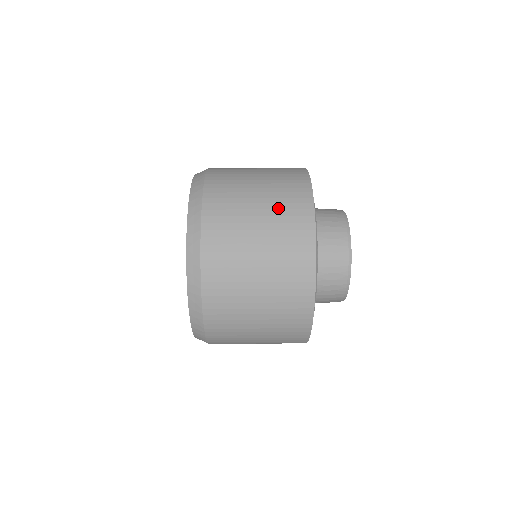
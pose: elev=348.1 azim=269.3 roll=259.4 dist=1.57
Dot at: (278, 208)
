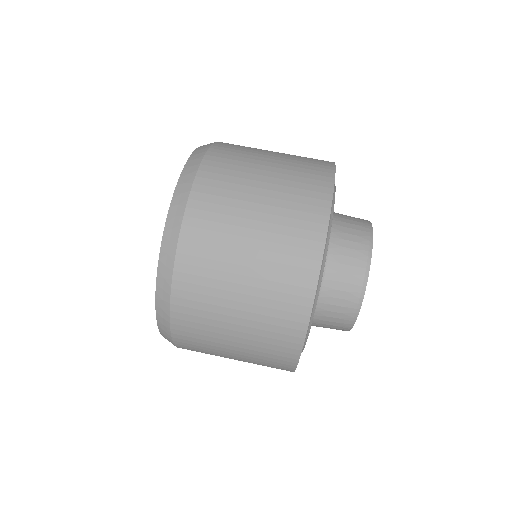
Dot at: (277, 241)
